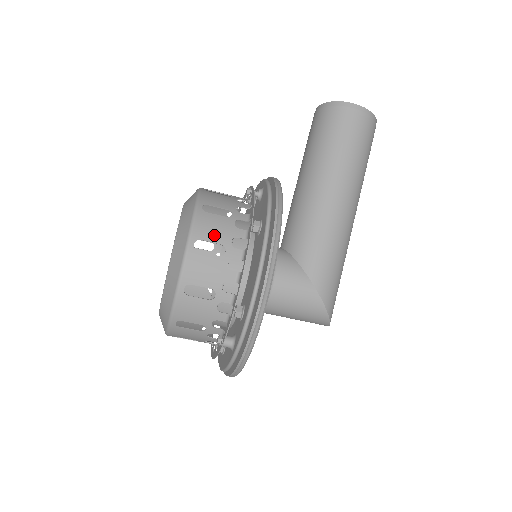
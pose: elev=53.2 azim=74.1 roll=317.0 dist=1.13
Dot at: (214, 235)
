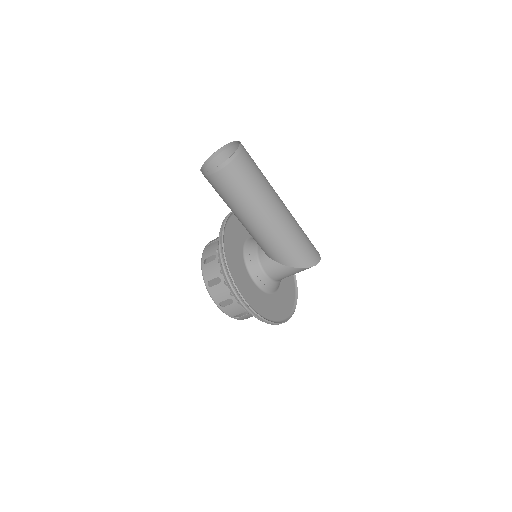
Dot at: (222, 297)
